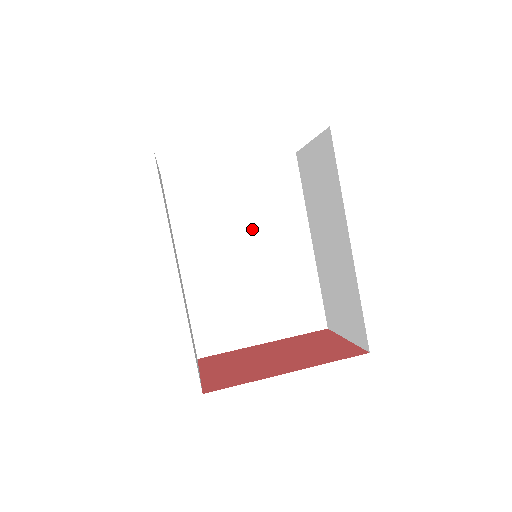
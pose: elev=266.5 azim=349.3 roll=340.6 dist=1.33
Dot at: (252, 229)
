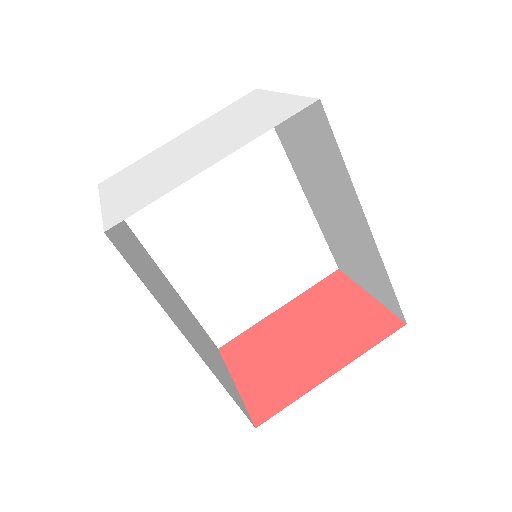
Dot at: (232, 203)
